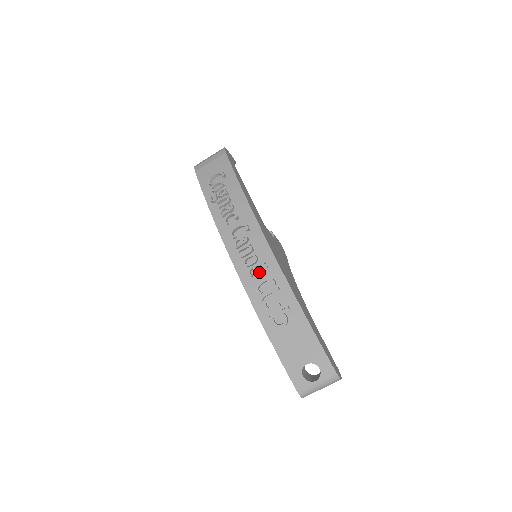
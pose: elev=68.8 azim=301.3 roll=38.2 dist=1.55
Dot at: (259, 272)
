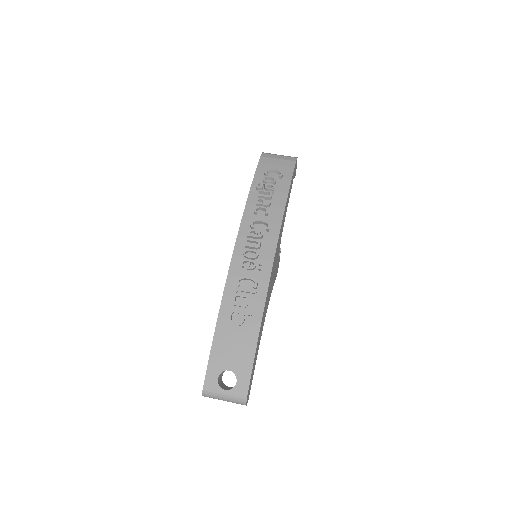
Dot at: (251, 268)
